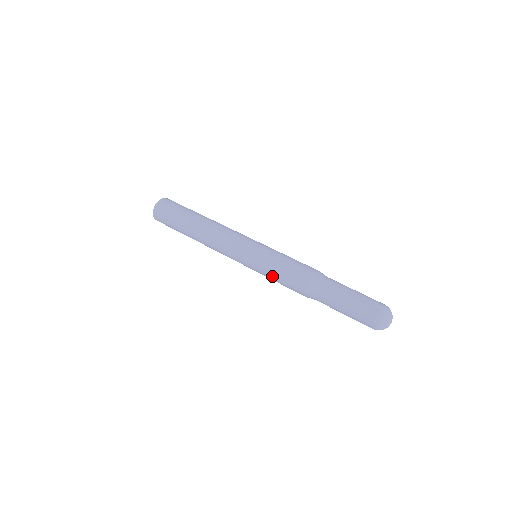
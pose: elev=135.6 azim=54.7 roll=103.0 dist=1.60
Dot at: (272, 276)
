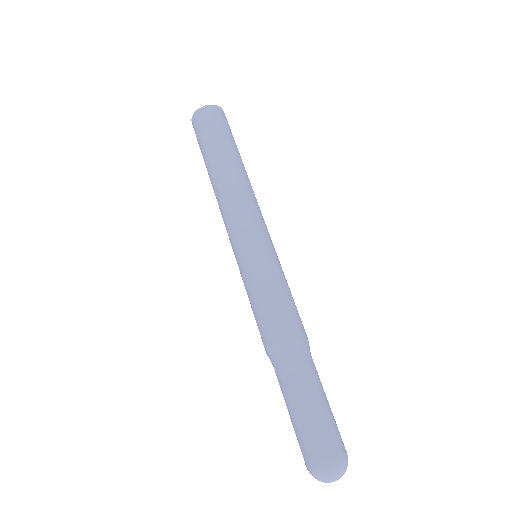
Dot at: occluded
